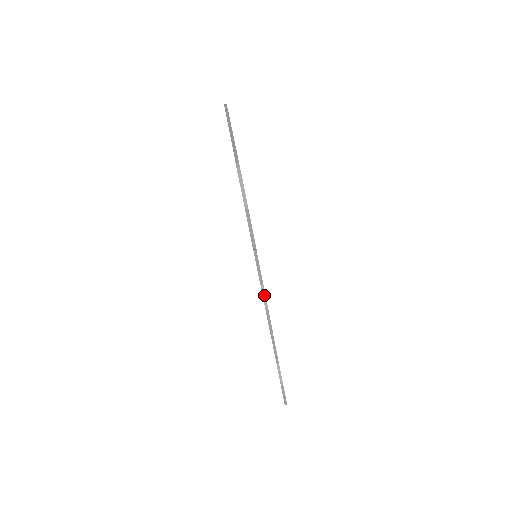
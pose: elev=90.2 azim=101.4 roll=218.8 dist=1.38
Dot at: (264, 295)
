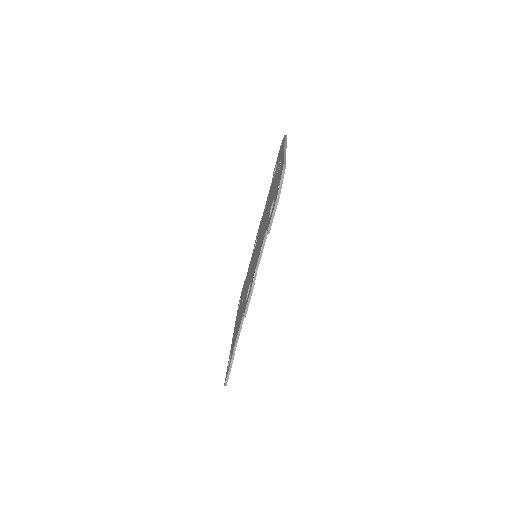
Dot at: (255, 277)
